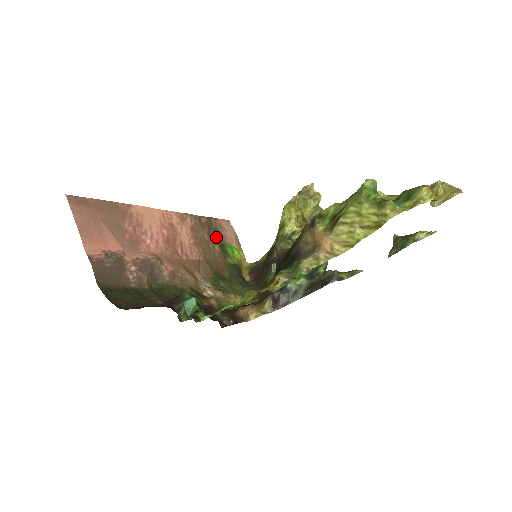
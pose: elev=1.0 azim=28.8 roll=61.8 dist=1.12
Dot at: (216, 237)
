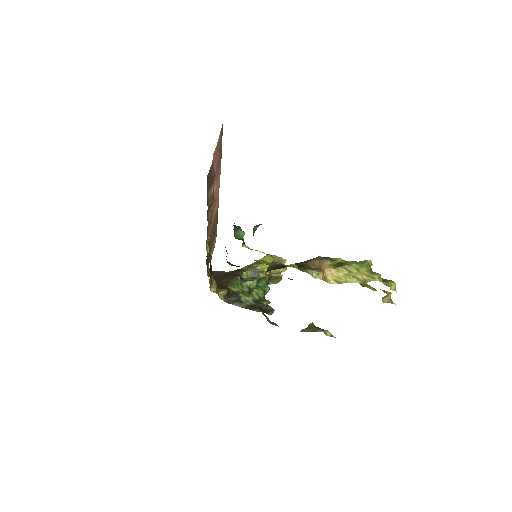
Dot at: (214, 233)
